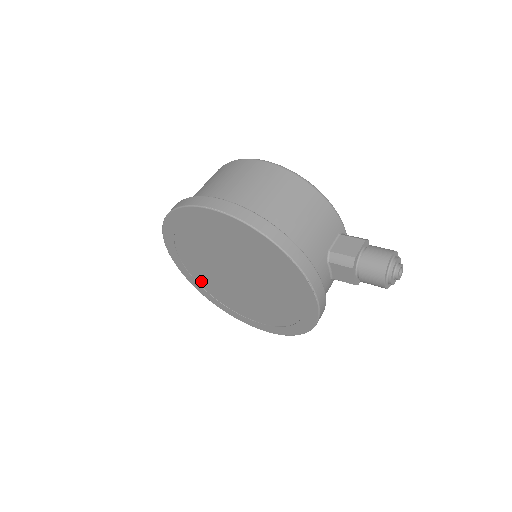
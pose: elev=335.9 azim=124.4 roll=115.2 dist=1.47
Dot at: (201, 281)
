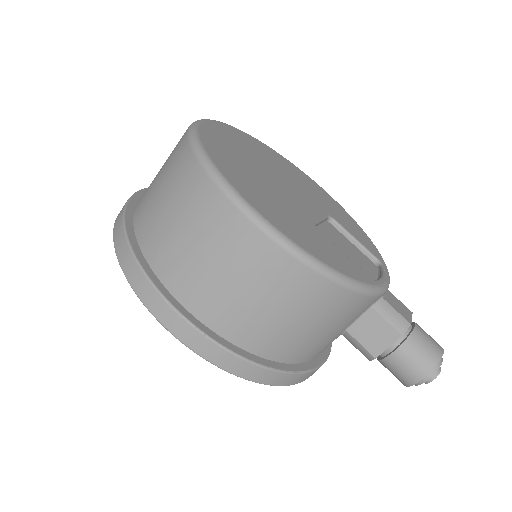
Dot at: occluded
